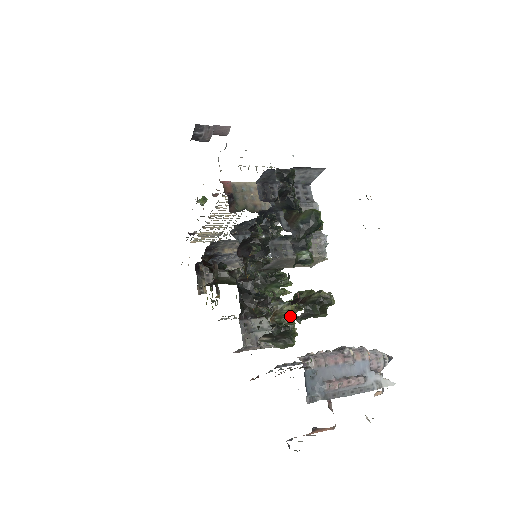
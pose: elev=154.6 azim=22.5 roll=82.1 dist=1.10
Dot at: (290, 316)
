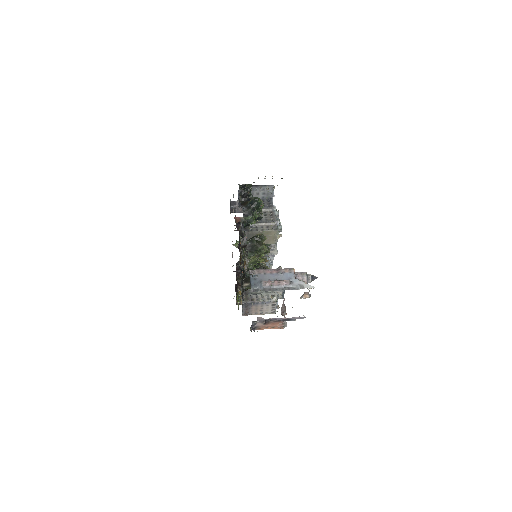
Dot at: (255, 263)
